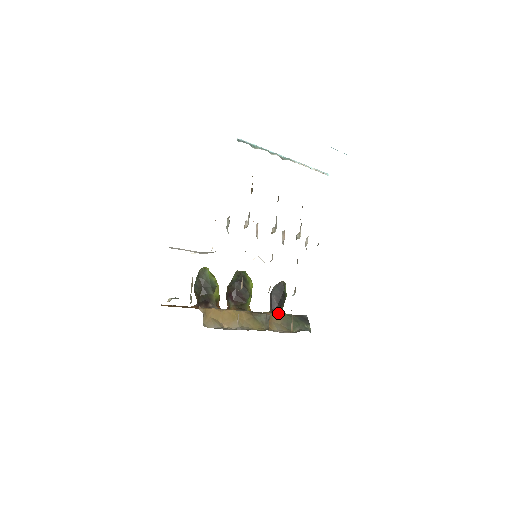
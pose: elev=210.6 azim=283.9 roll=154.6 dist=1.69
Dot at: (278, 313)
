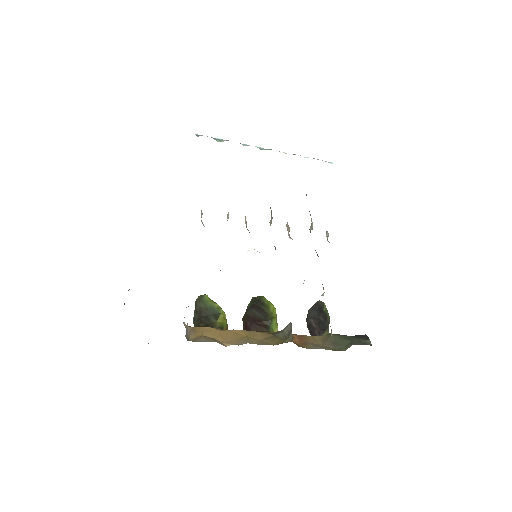
Dot at: (319, 336)
